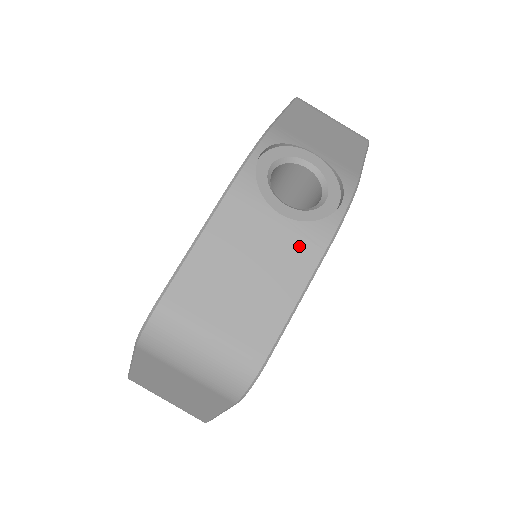
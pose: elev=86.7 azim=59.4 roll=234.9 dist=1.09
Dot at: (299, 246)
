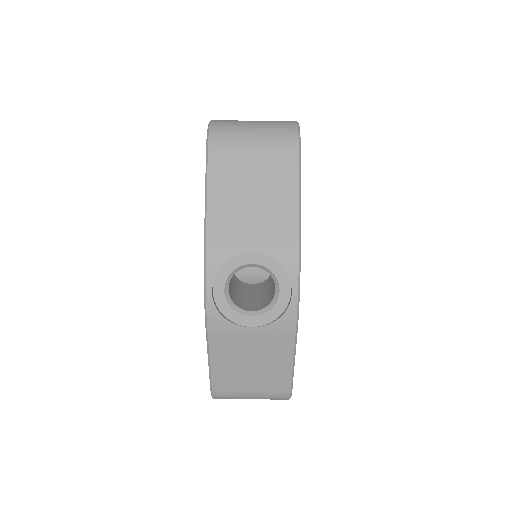
Dot at: (276, 338)
